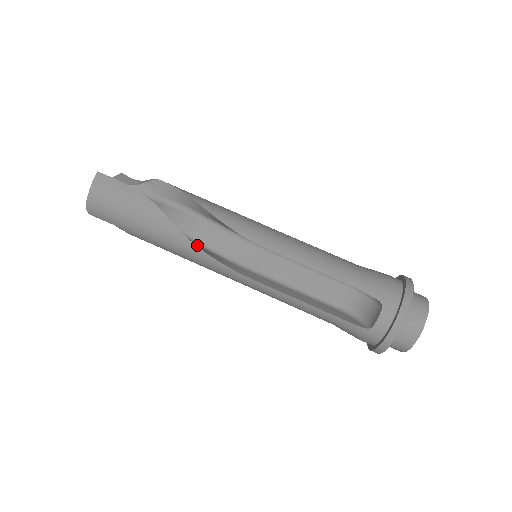
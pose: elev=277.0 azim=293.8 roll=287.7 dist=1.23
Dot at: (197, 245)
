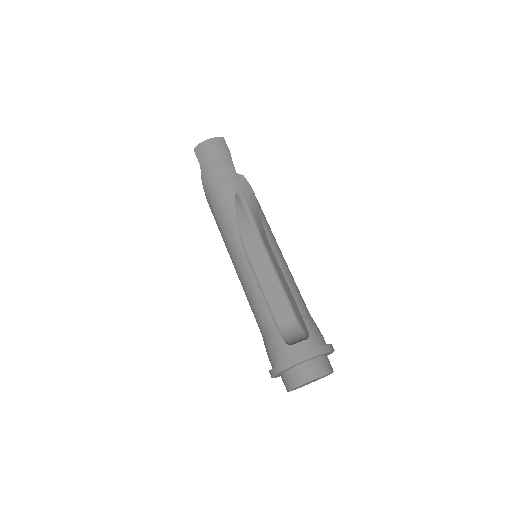
Dot at: occluded
